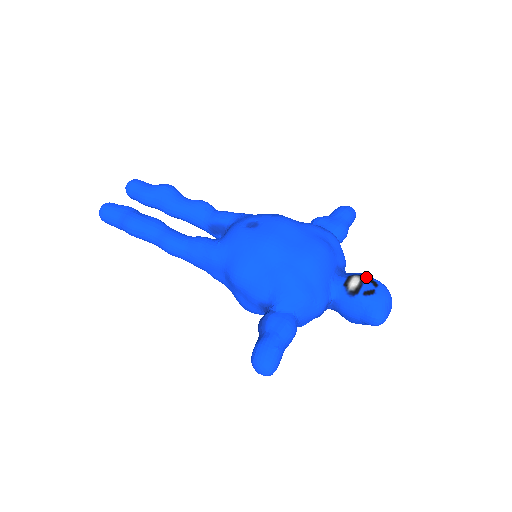
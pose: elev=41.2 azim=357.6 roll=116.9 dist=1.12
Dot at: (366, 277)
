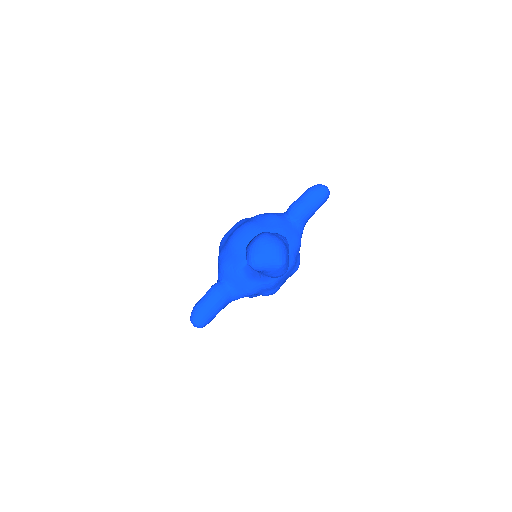
Dot at: occluded
